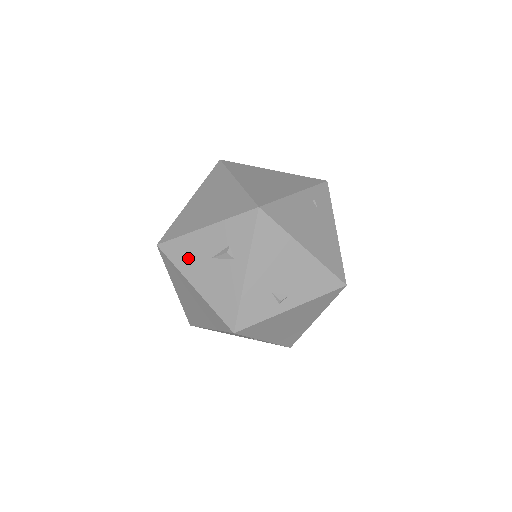
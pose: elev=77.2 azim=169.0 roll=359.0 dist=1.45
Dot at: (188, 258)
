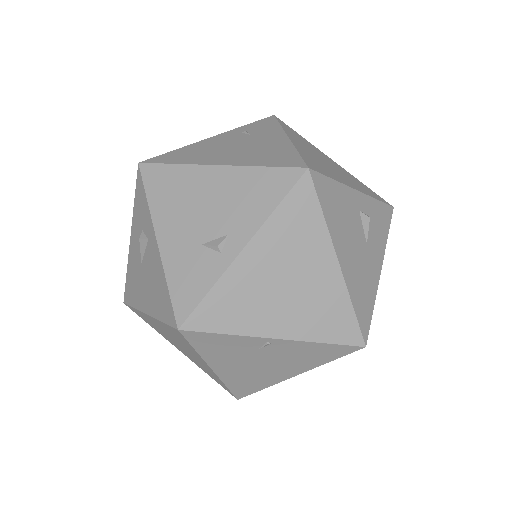
Dot at: (135, 287)
